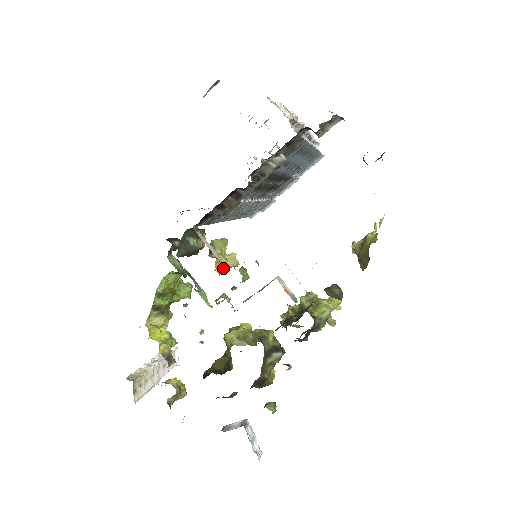
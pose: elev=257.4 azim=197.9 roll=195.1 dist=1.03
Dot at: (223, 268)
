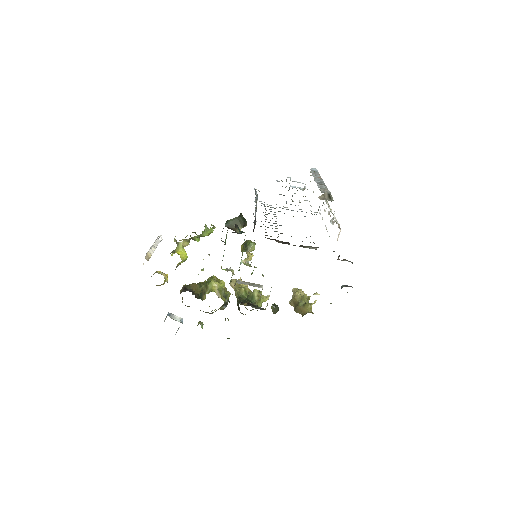
Dot at: (245, 261)
